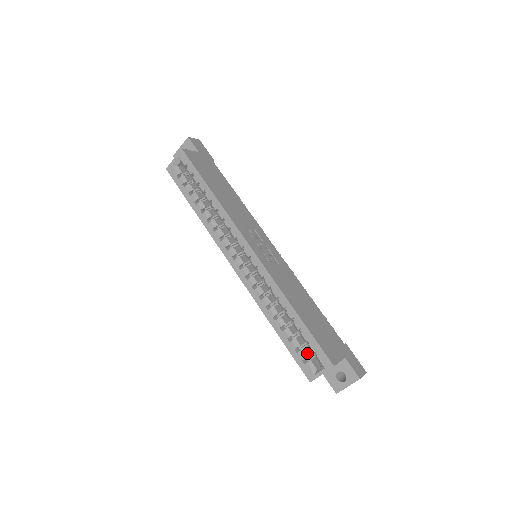
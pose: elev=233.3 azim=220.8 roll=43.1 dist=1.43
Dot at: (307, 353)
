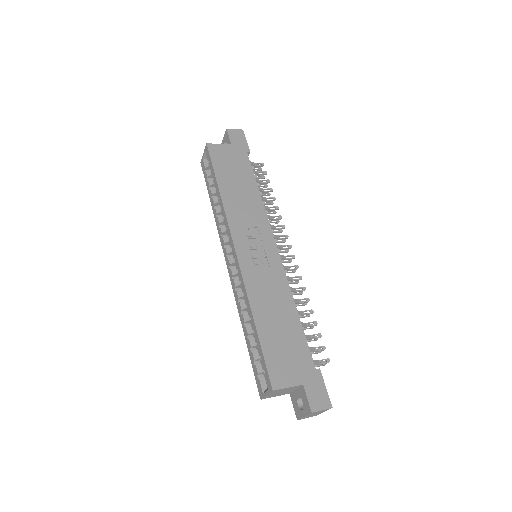
Dot at: occluded
